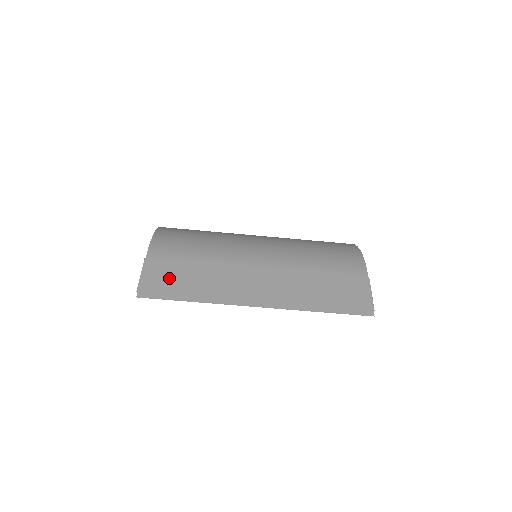
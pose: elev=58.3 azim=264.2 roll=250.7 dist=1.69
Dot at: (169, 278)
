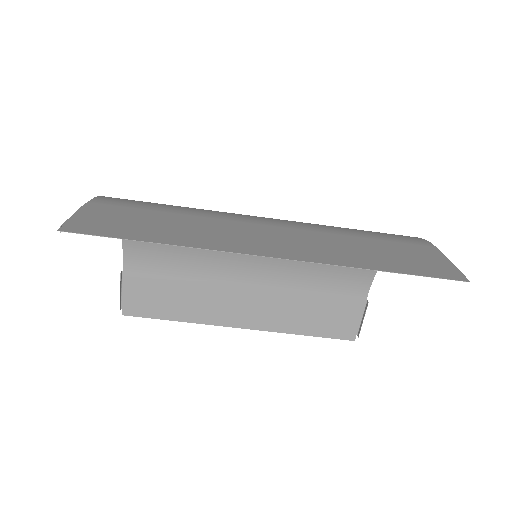
Dot at: (121, 220)
